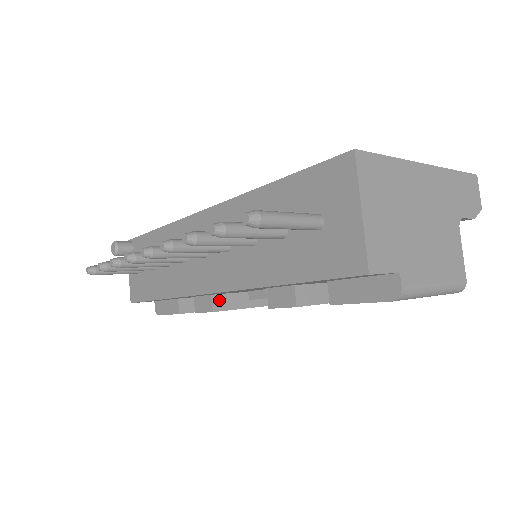
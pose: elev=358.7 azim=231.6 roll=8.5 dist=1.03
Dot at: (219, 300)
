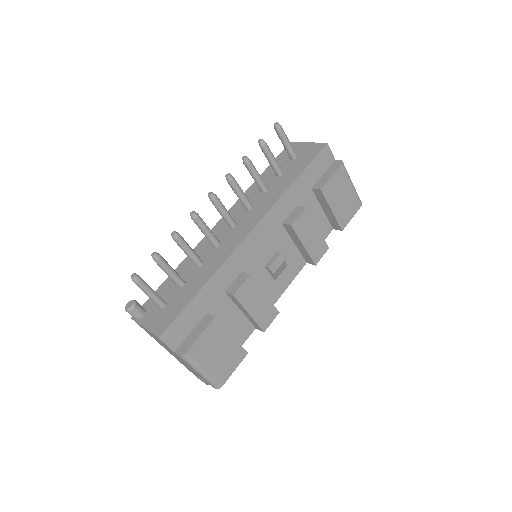
Dot at: occluded
